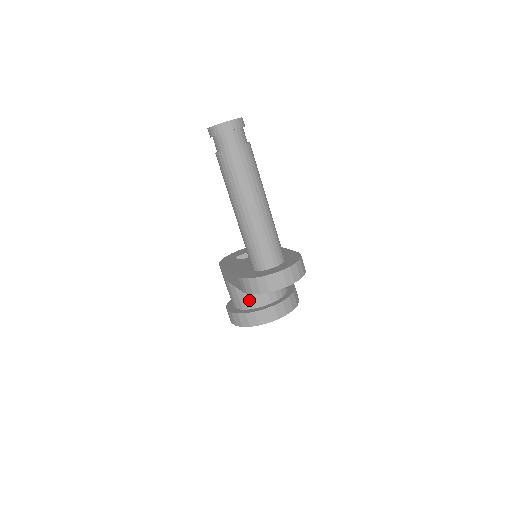
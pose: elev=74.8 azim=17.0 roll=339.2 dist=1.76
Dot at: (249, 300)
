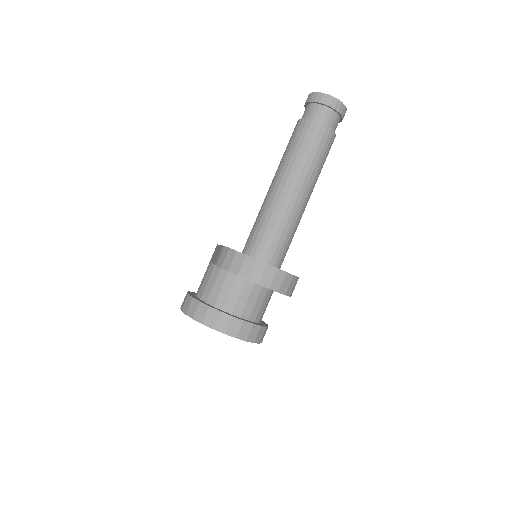
Dot at: (214, 293)
